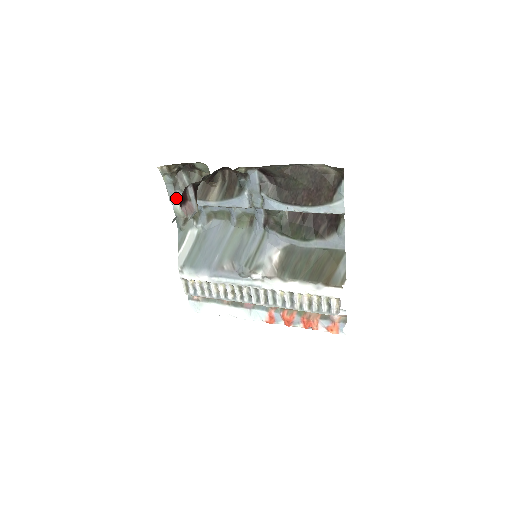
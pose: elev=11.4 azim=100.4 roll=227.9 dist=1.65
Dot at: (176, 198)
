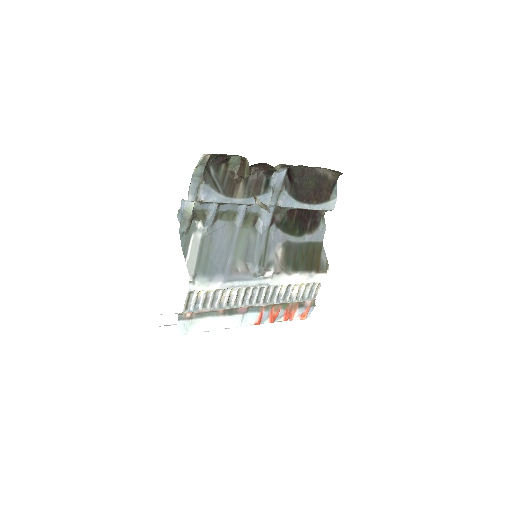
Dot at: (196, 194)
